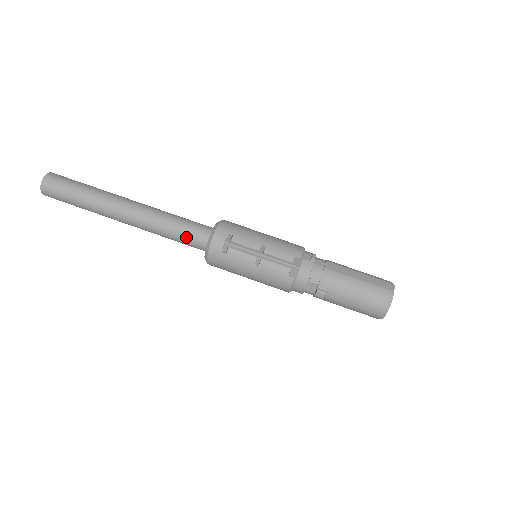
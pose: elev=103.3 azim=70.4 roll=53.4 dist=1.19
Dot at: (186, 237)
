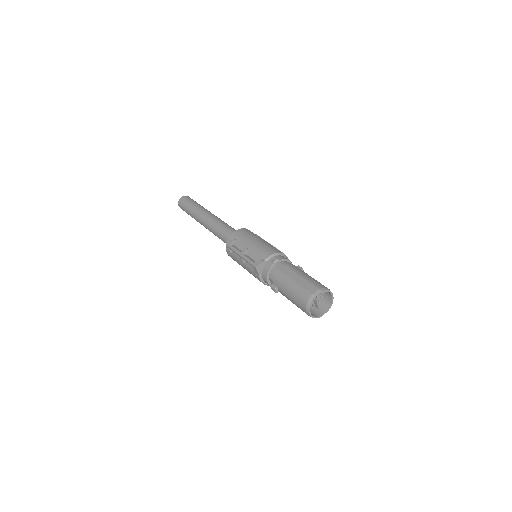
Dot at: (223, 239)
